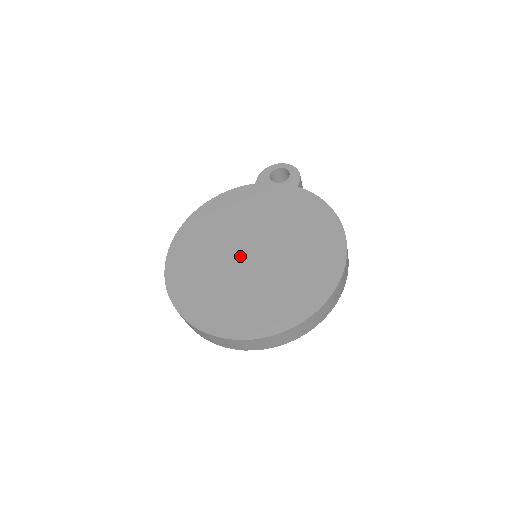
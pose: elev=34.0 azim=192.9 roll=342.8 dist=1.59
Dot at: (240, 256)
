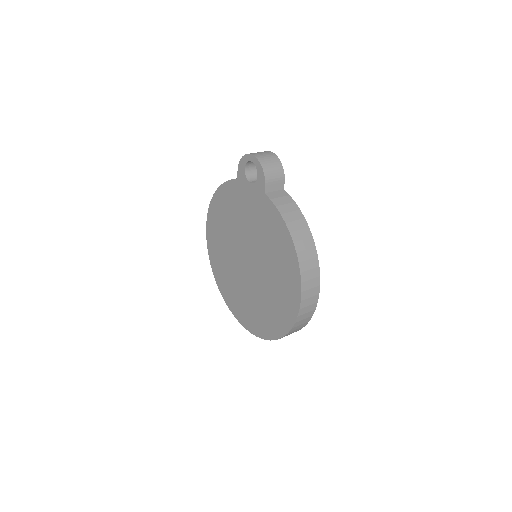
Dot at: (241, 262)
